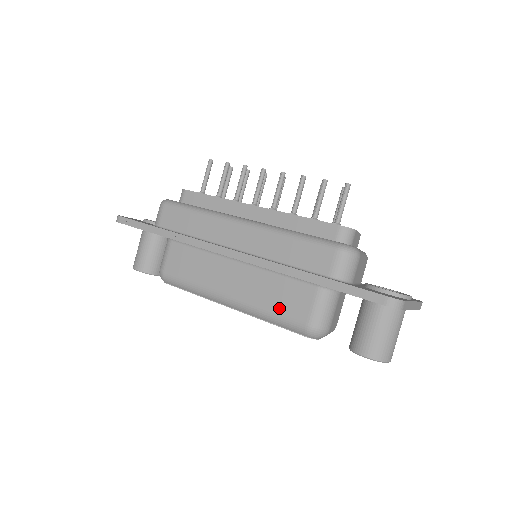
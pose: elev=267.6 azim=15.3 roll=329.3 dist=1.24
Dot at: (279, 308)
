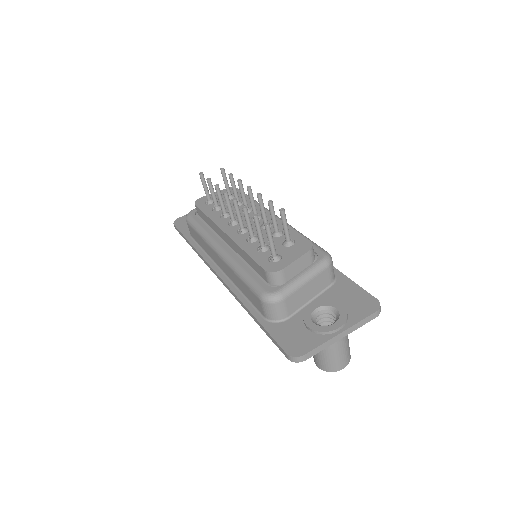
Dot at: occluded
